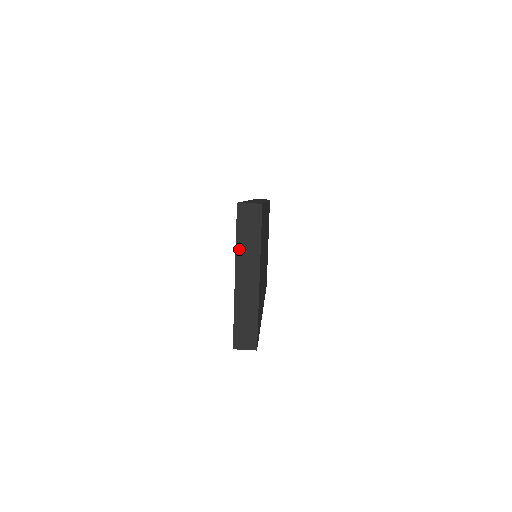
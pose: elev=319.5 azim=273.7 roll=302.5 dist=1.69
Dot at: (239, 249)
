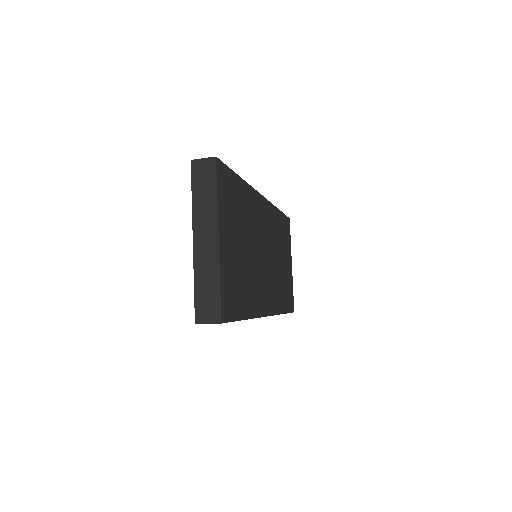
Dot at: (195, 208)
